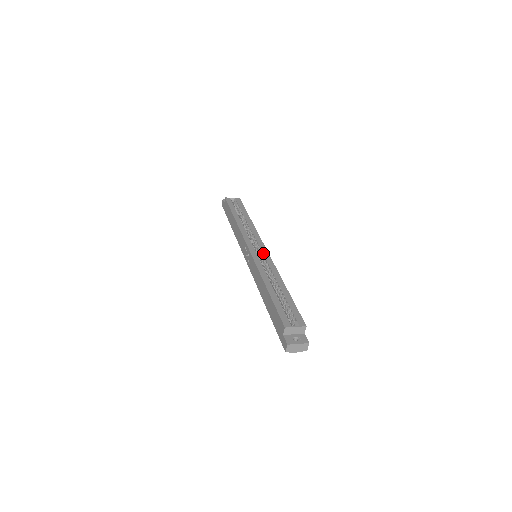
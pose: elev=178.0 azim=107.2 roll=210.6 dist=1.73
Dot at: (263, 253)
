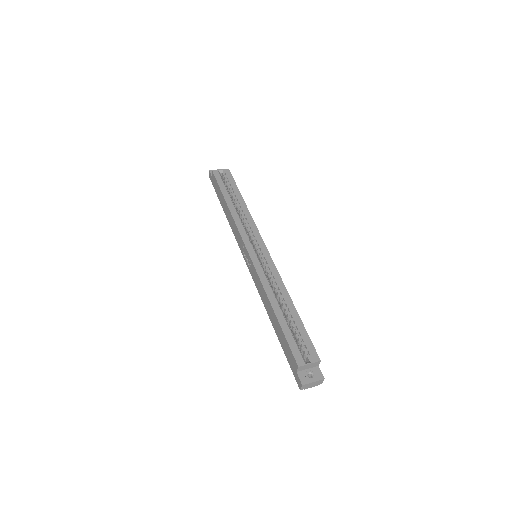
Dot at: (264, 256)
